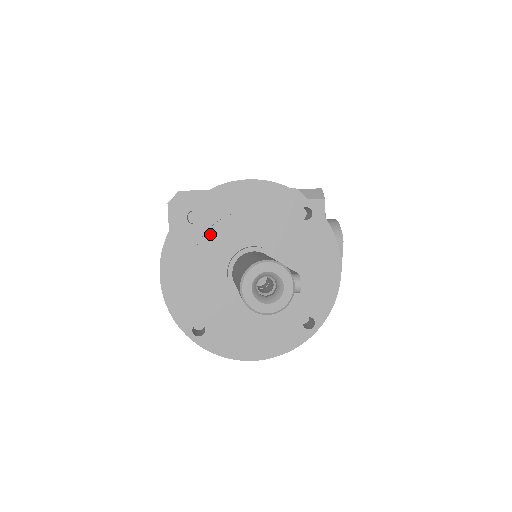
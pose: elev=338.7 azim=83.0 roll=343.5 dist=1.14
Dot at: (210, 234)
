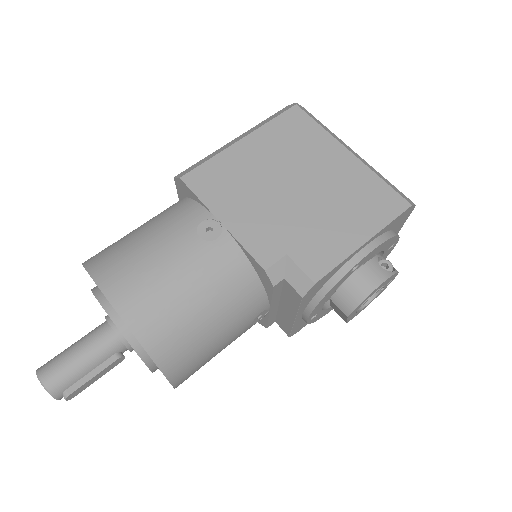
Dot at: occluded
